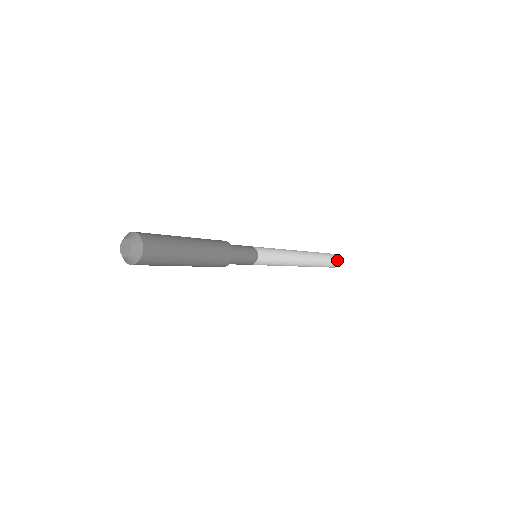
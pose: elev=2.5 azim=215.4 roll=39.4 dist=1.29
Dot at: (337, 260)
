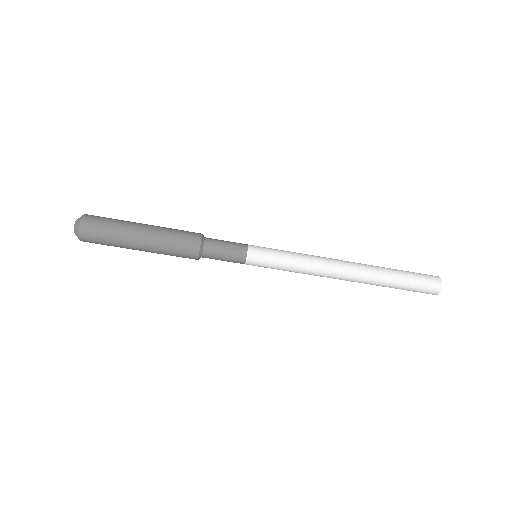
Dot at: (433, 281)
